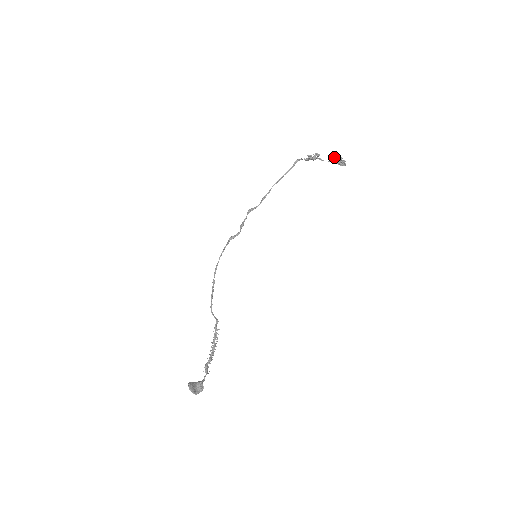
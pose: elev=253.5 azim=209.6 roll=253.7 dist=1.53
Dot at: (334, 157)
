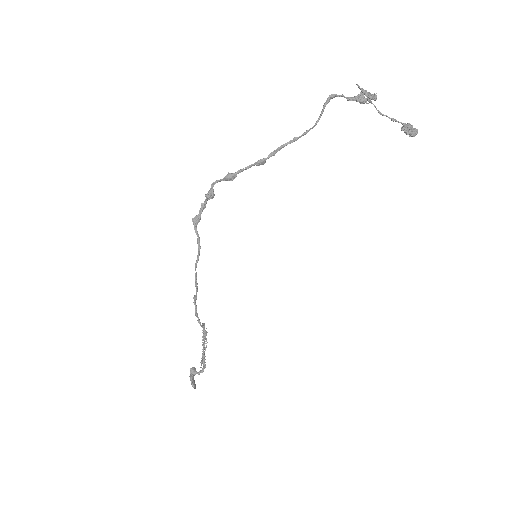
Dot at: (410, 134)
